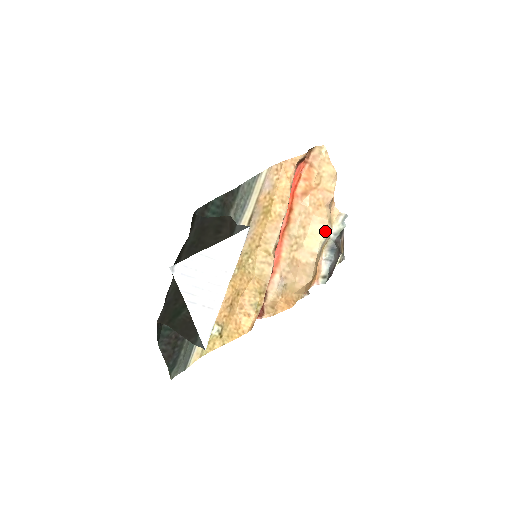
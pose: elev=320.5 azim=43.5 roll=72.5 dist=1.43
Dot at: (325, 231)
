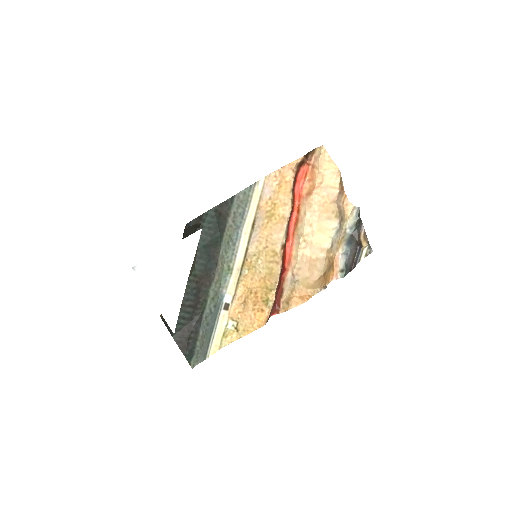
Dot at: (332, 226)
